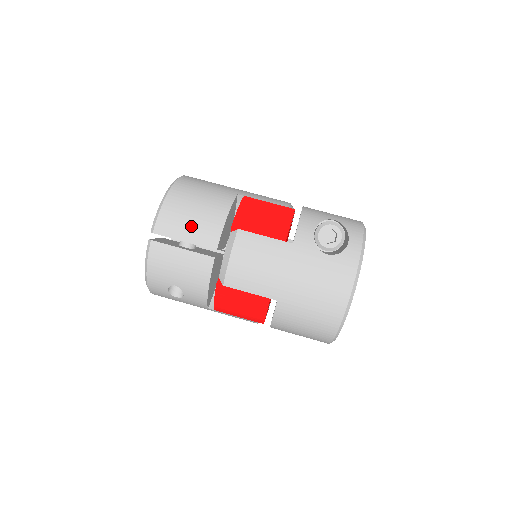
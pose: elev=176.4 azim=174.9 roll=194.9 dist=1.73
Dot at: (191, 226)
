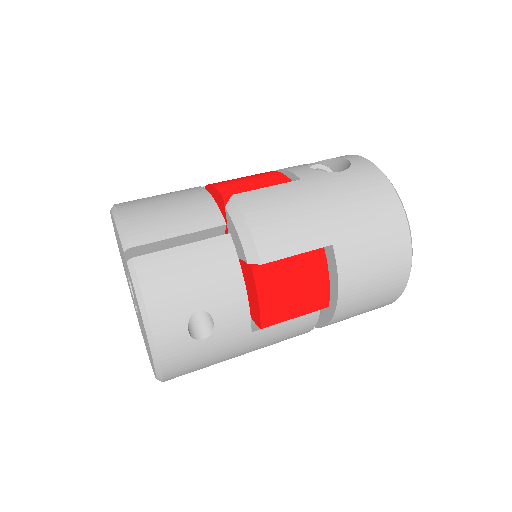
Dot at: (175, 217)
